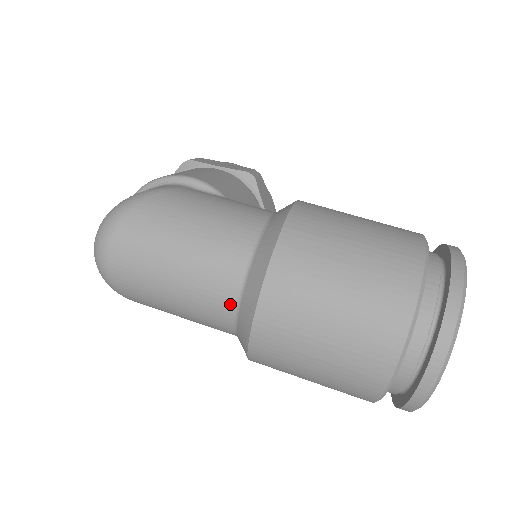
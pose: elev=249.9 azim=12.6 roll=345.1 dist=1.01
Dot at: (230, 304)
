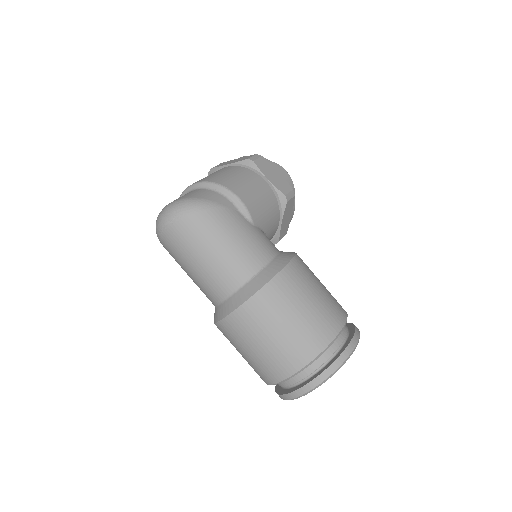
Dot at: (218, 298)
